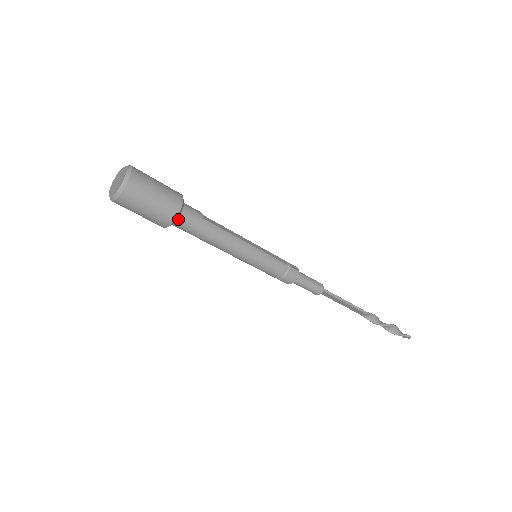
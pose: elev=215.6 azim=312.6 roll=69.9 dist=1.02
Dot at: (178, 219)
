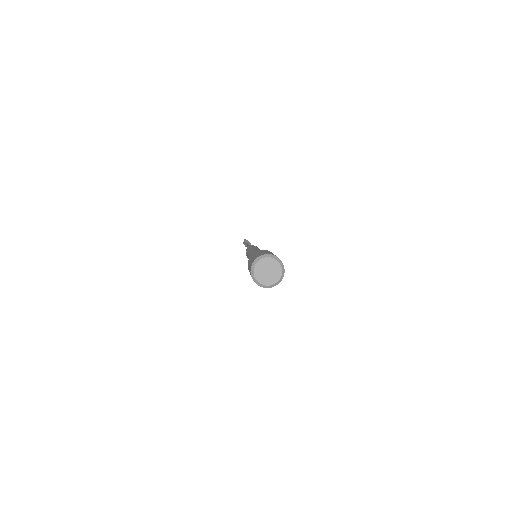
Dot at: occluded
